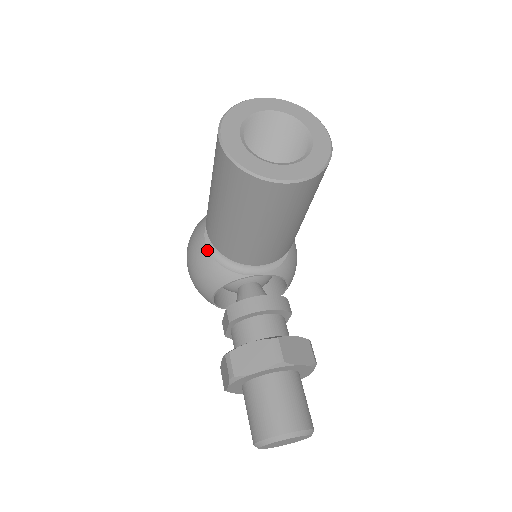
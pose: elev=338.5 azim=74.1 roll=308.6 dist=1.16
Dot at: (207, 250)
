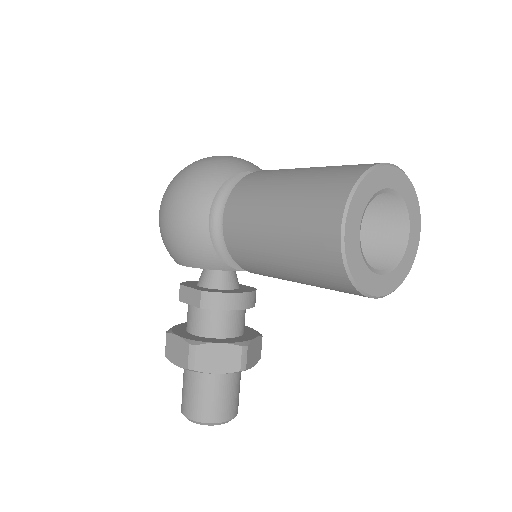
Dot at: (208, 231)
